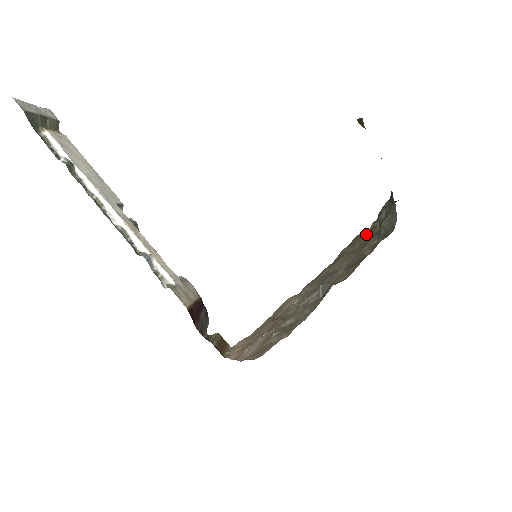
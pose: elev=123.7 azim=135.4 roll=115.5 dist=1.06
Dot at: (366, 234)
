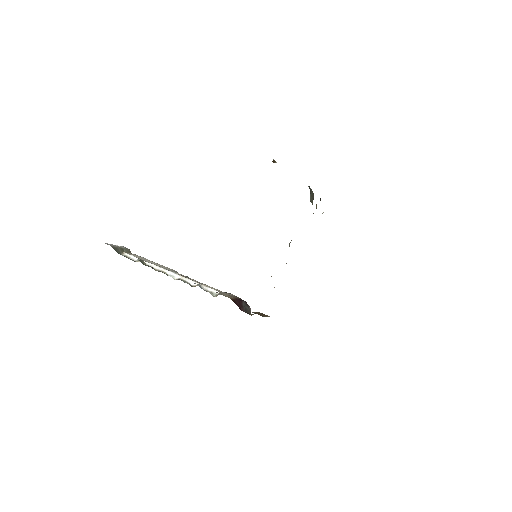
Dot at: occluded
